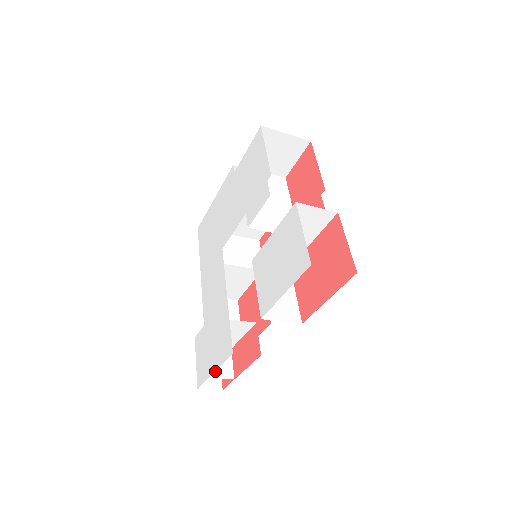
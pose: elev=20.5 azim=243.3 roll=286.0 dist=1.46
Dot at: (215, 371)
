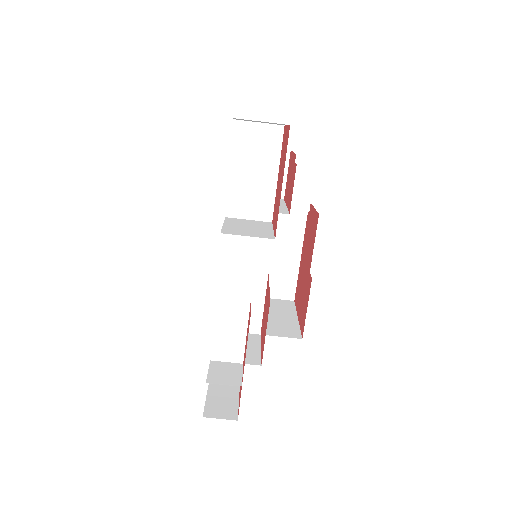
Dot at: (216, 378)
